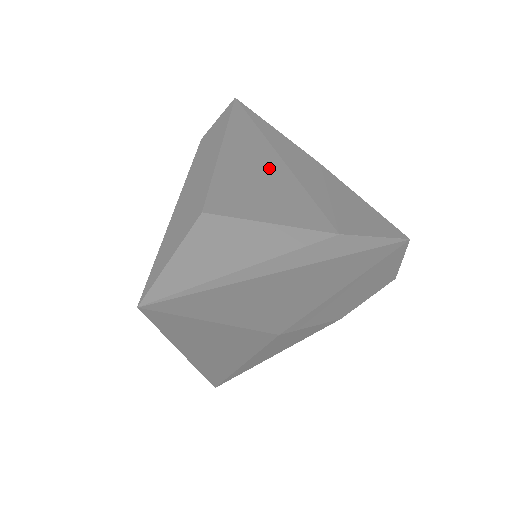
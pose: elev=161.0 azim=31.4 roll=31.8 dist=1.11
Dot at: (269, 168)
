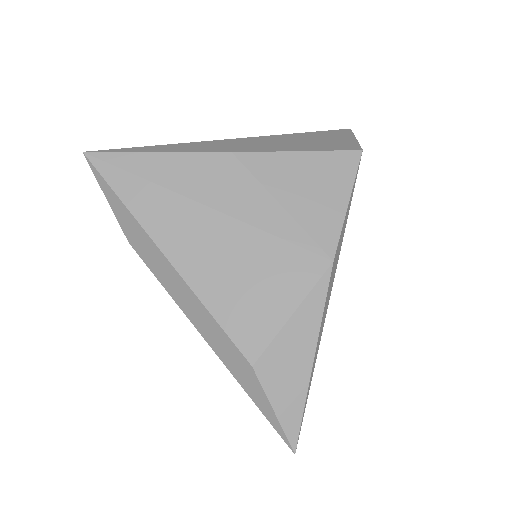
Dot at: (223, 242)
